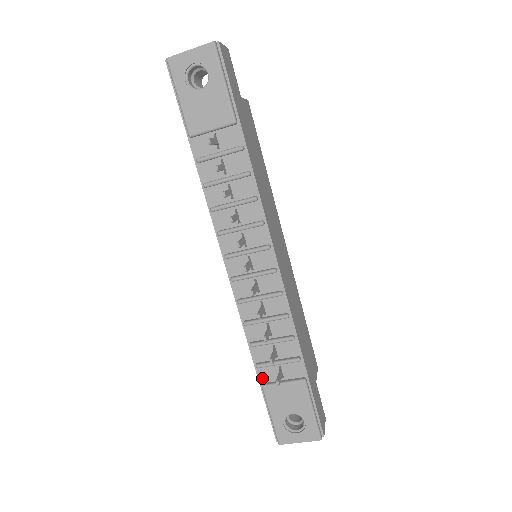
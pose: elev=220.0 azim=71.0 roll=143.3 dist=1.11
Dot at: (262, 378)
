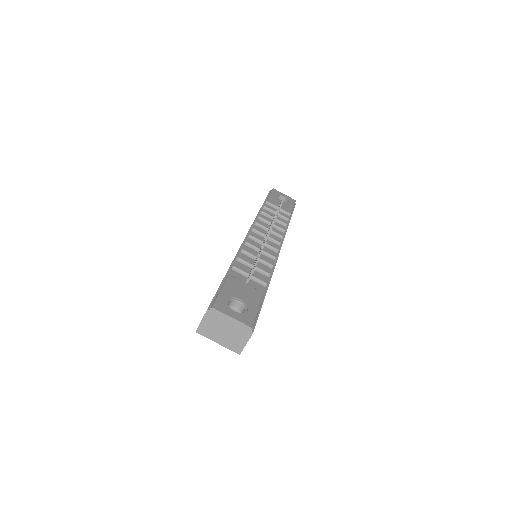
Dot at: occluded
